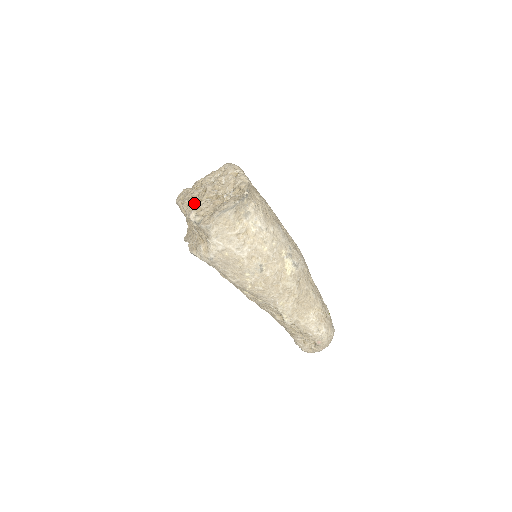
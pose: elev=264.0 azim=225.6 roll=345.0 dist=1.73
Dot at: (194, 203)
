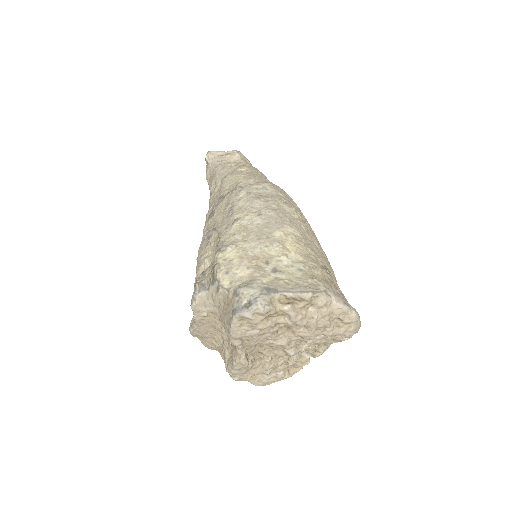
Dot at: (252, 354)
